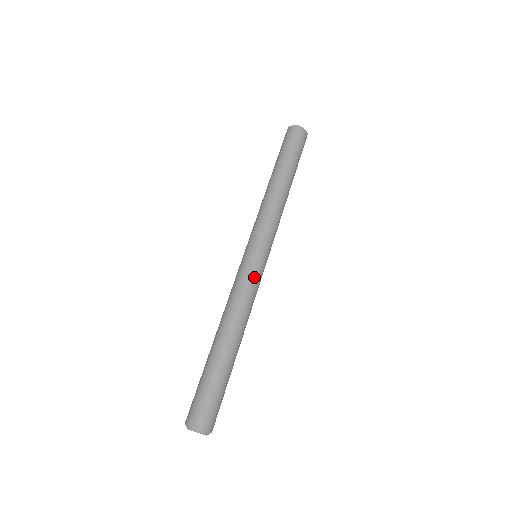
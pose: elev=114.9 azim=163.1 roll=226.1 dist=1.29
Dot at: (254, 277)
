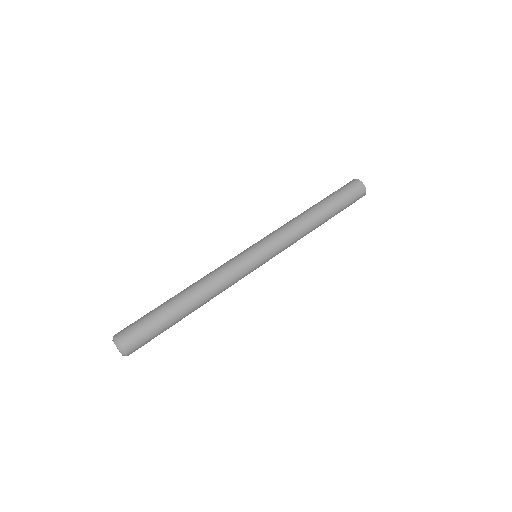
Dot at: (244, 274)
